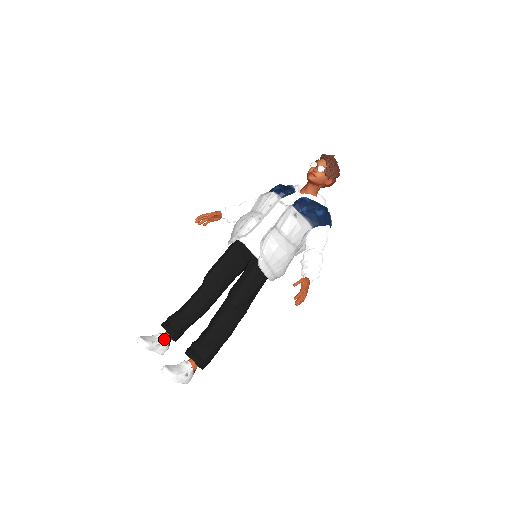
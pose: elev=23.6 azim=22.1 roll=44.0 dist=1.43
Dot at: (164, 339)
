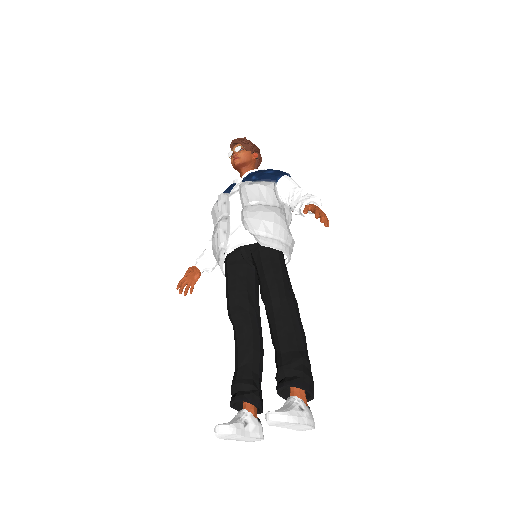
Dot at: (246, 413)
